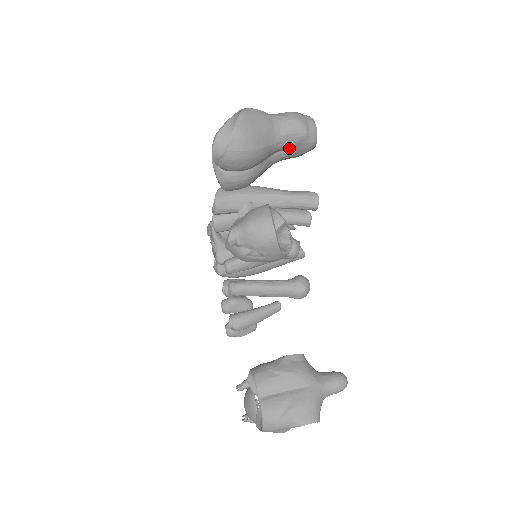
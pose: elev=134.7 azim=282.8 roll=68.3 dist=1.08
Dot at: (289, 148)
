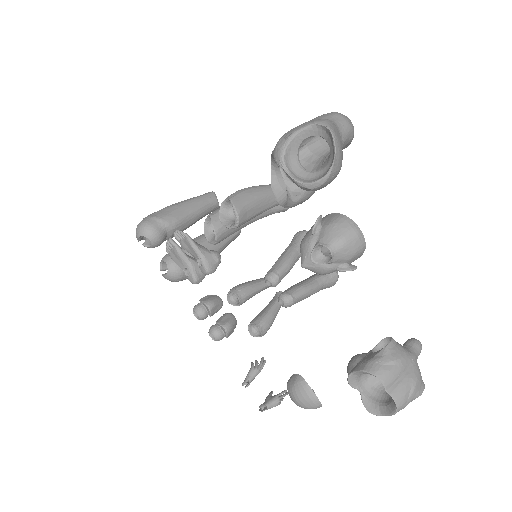
Dot at: occluded
